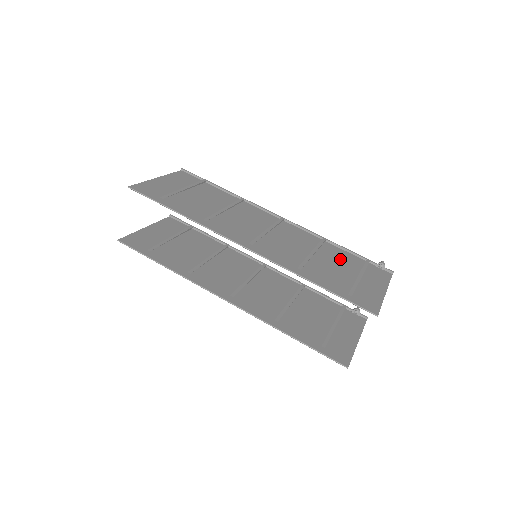
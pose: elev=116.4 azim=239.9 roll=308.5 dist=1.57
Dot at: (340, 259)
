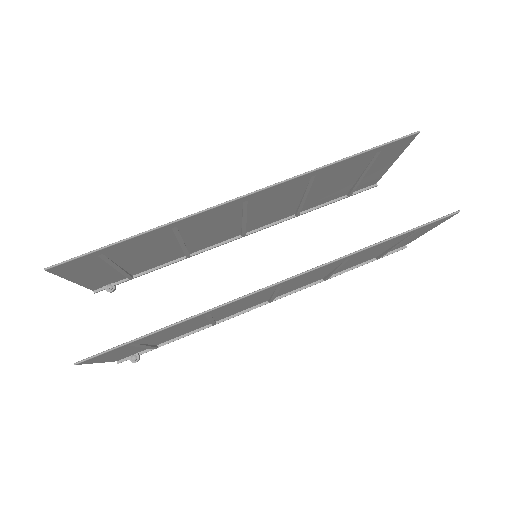
Dot at: (328, 192)
